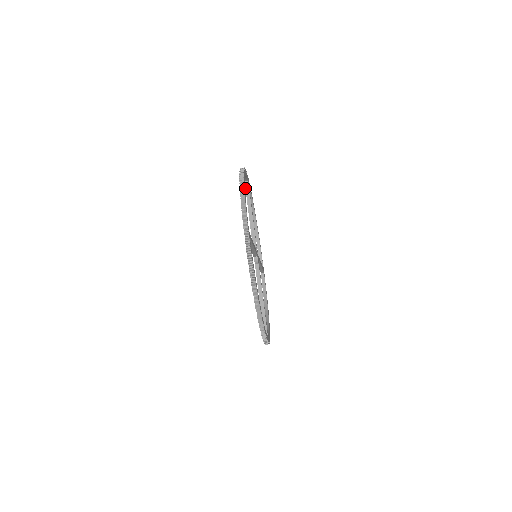
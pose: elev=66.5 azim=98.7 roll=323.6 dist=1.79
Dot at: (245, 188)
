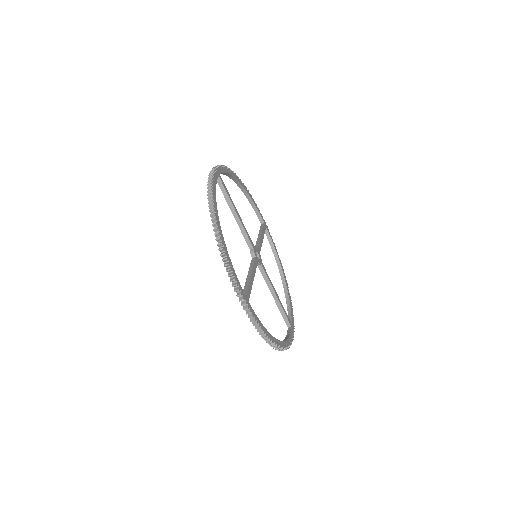
Dot at: occluded
